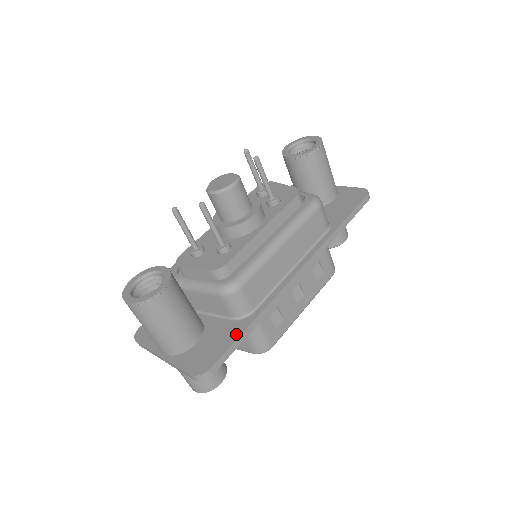
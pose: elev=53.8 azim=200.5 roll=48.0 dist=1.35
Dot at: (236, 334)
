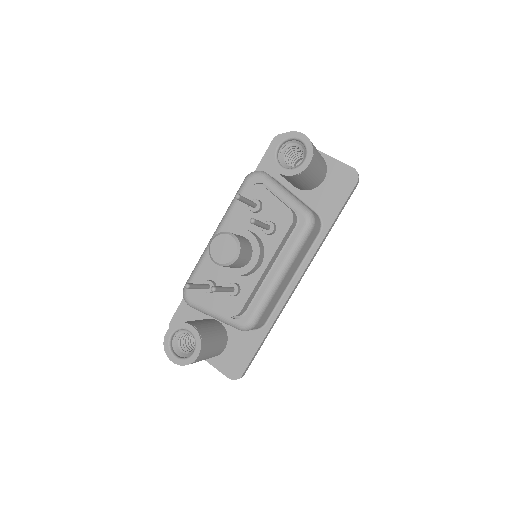
Dot at: (255, 346)
